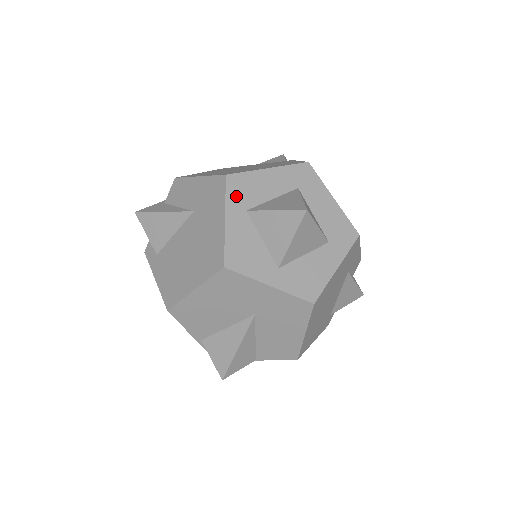
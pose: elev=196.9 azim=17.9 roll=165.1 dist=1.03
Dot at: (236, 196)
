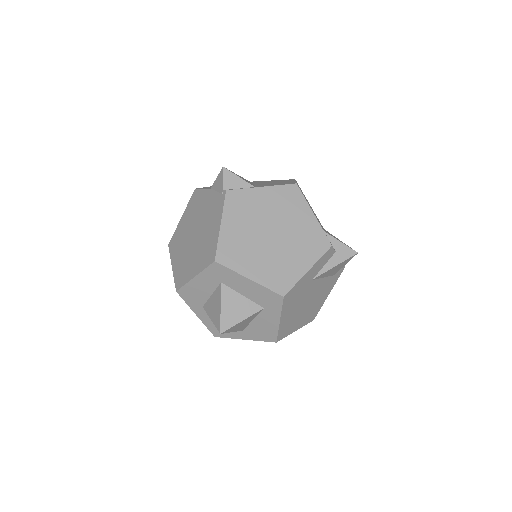
Dot at: (191, 301)
